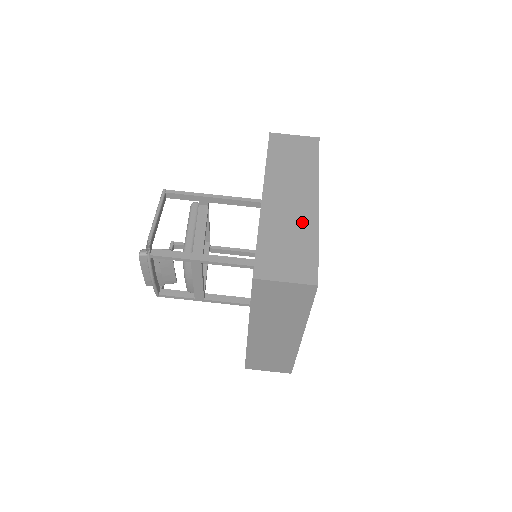
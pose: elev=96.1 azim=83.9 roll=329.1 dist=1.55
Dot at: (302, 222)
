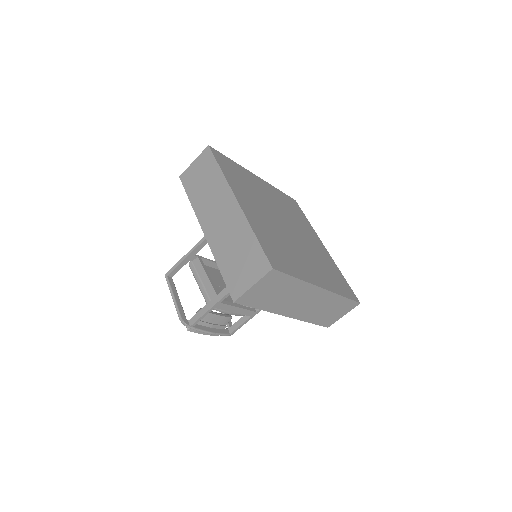
Dot at: (236, 228)
